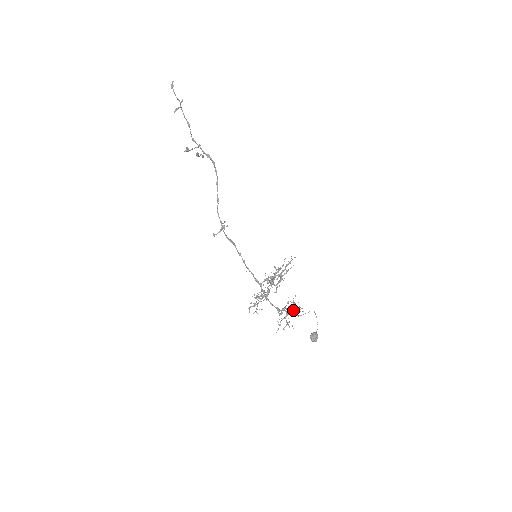
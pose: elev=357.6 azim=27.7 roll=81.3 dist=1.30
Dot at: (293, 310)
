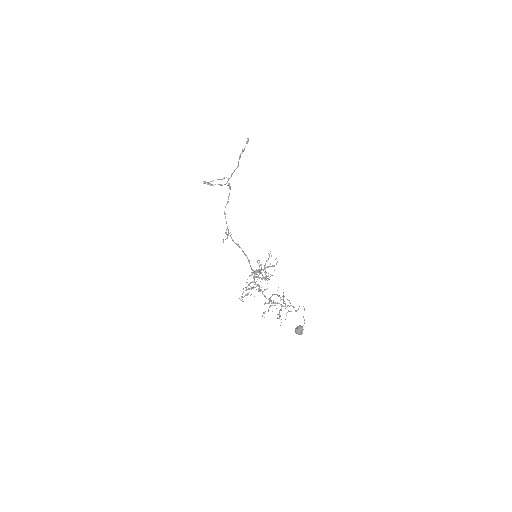
Dot at: occluded
